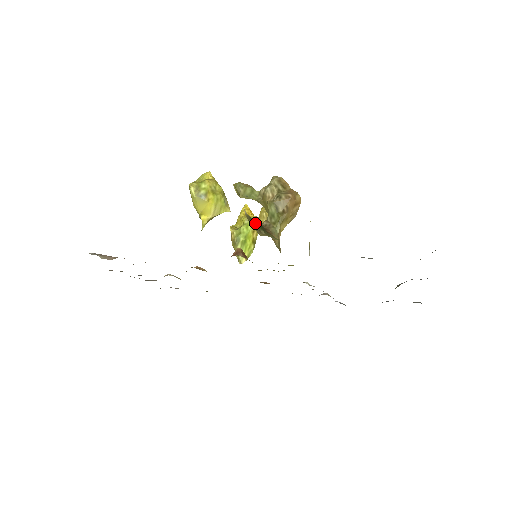
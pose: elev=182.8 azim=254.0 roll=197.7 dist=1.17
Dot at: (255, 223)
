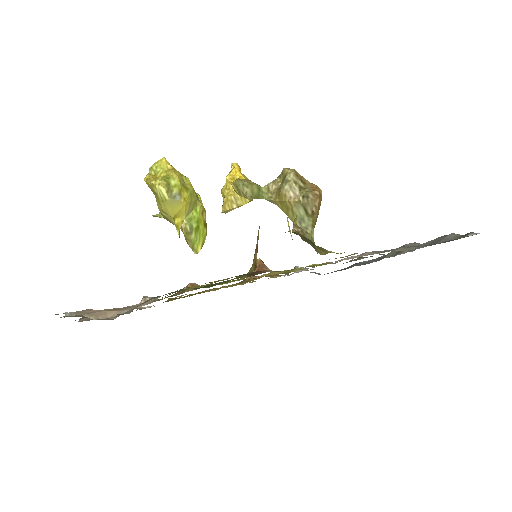
Dot at: (306, 239)
